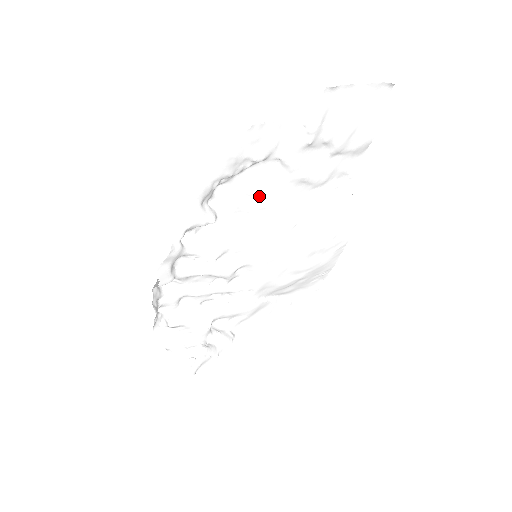
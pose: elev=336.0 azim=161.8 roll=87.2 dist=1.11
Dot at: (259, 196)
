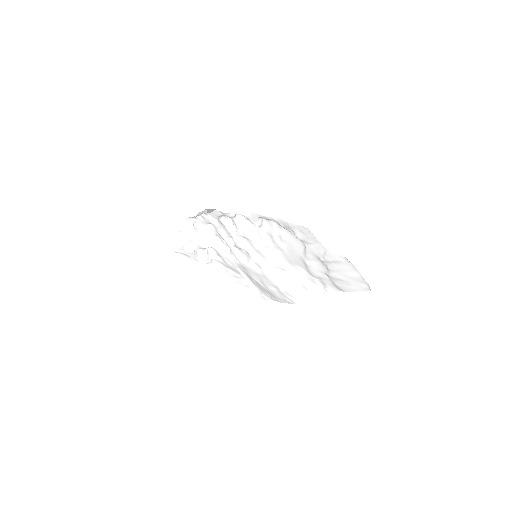
Dot at: (284, 244)
